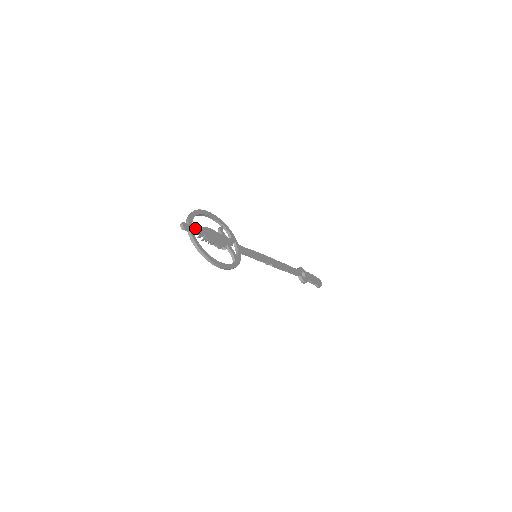
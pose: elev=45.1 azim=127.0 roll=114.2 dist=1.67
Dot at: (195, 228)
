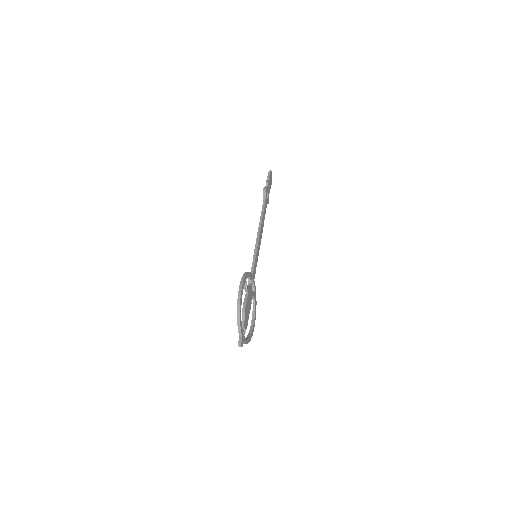
Dot at: (244, 330)
